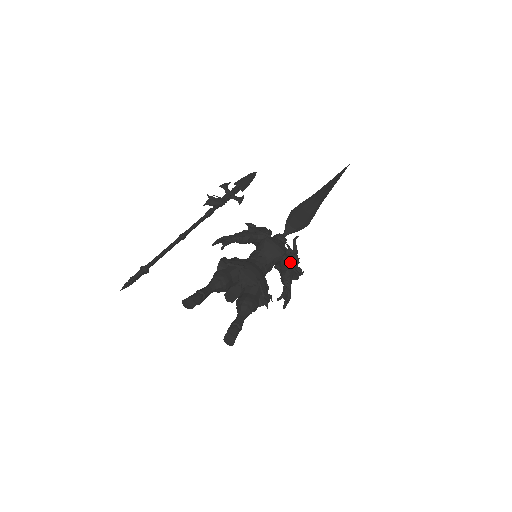
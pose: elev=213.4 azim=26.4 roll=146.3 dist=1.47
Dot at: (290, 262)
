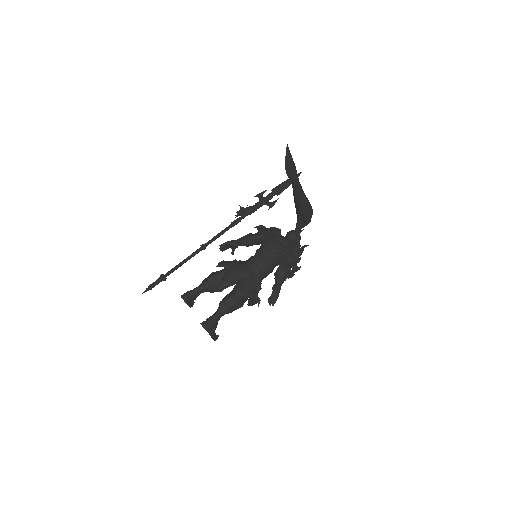
Dot at: (284, 258)
